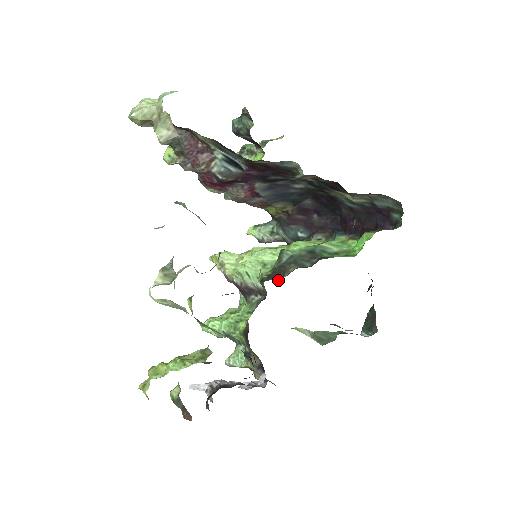
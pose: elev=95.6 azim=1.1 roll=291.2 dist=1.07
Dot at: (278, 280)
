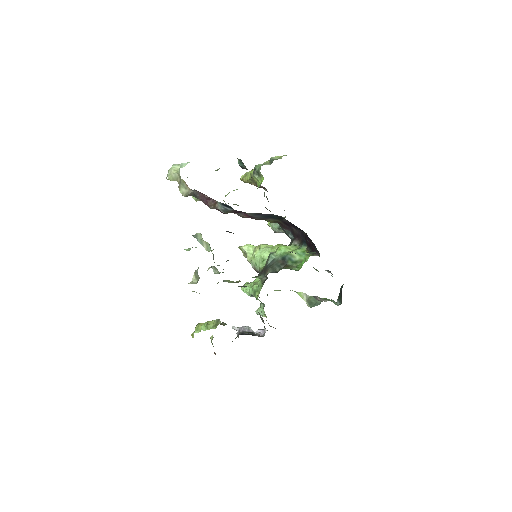
Dot at: (262, 277)
